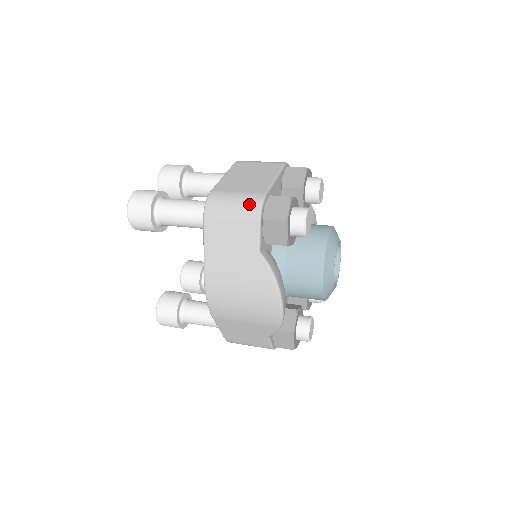
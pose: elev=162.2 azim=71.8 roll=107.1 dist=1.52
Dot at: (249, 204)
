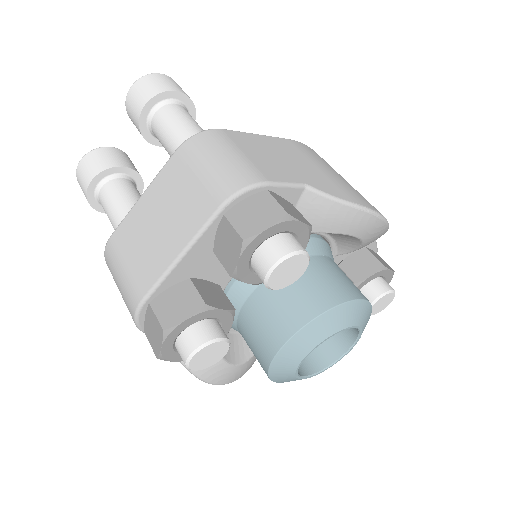
Dot at: (127, 303)
